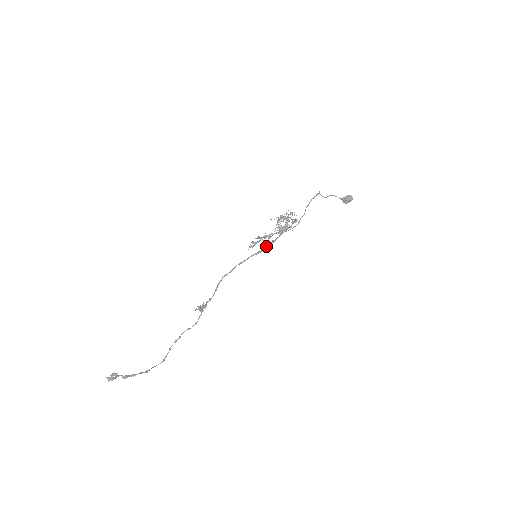
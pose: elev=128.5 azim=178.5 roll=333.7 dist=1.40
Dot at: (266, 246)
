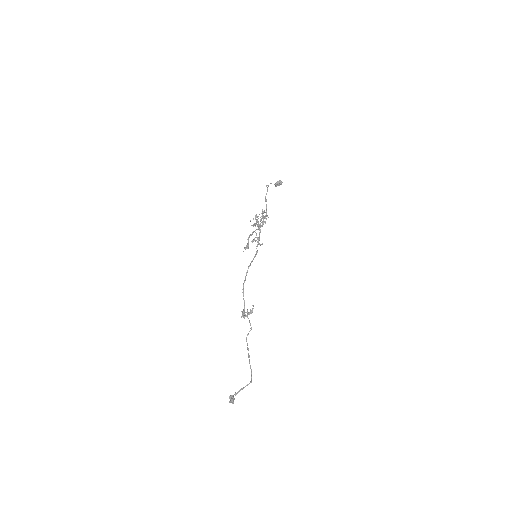
Dot at: (257, 245)
